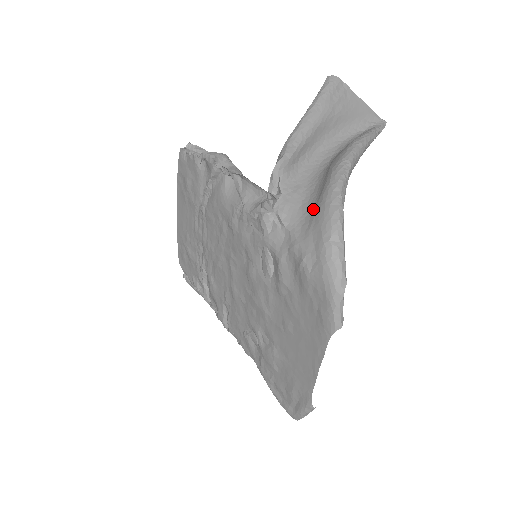
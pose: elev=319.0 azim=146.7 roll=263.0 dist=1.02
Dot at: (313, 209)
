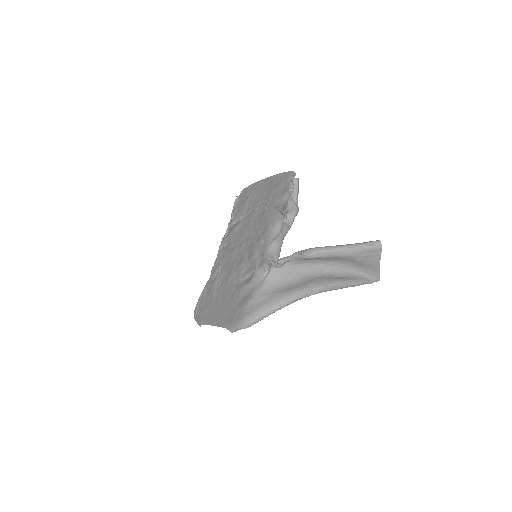
Dot at: (280, 289)
